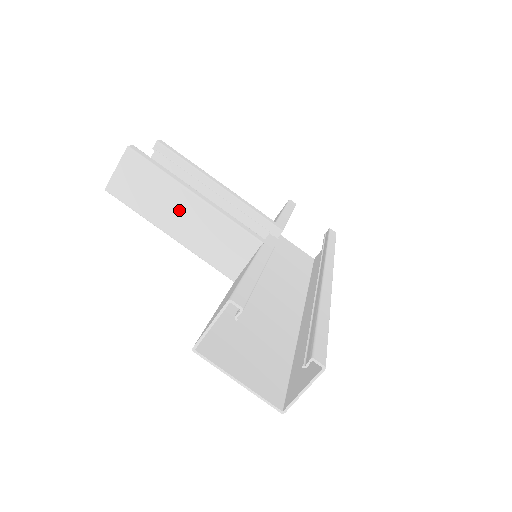
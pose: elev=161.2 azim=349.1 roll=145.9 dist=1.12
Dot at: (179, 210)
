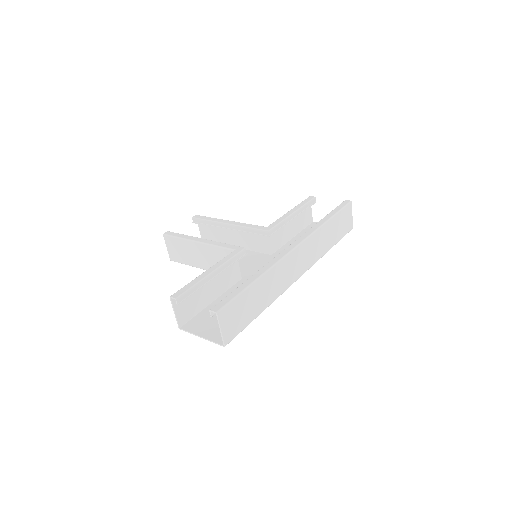
Dot at: (197, 253)
